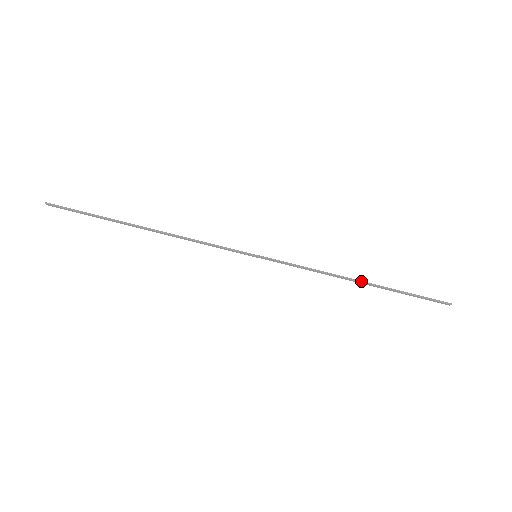
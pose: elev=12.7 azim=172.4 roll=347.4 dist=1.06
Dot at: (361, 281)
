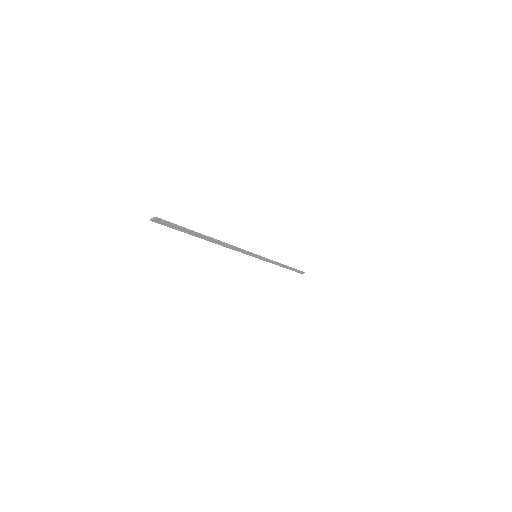
Dot at: (286, 265)
